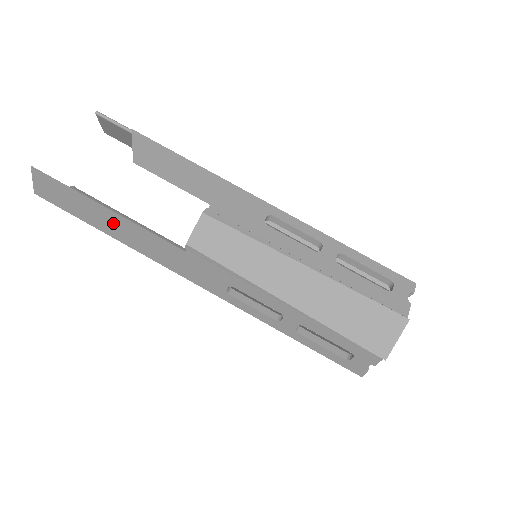
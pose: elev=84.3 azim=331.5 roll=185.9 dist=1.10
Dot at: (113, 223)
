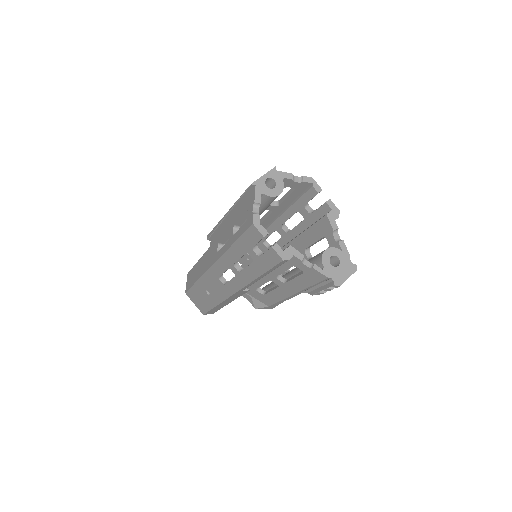
Dot at: (198, 269)
